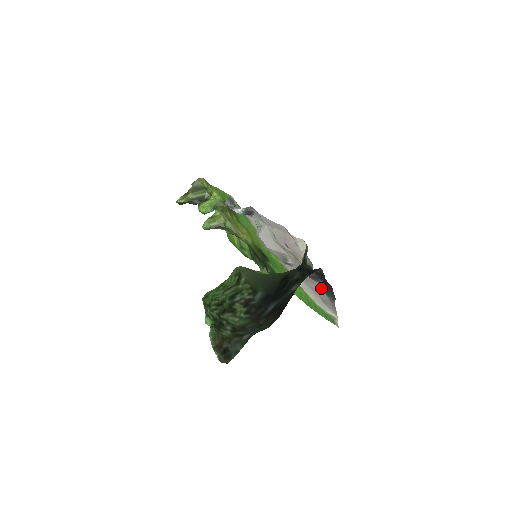
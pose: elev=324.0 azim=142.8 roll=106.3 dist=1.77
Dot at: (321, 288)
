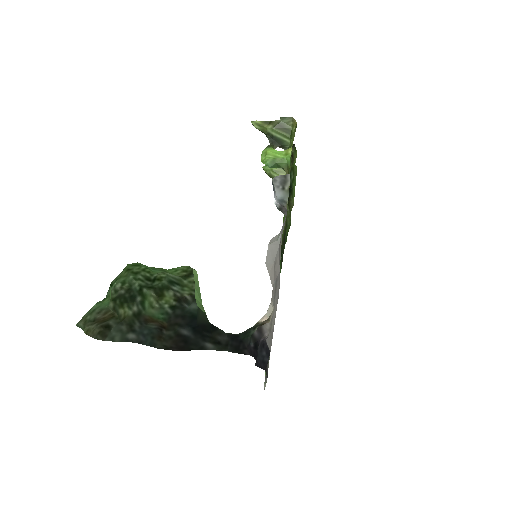
Dot at: occluded
